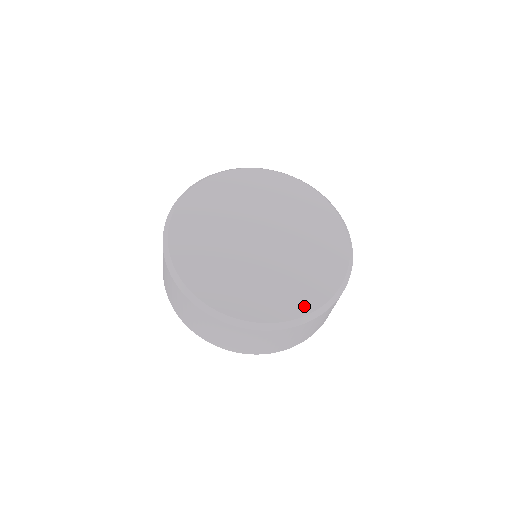
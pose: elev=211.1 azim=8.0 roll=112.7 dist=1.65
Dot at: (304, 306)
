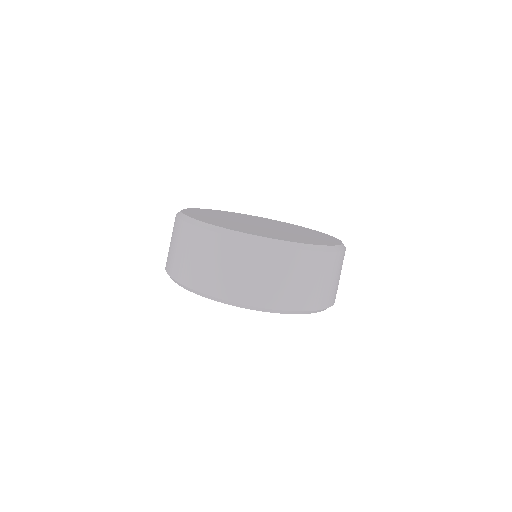
Dot at: (262, 235)
